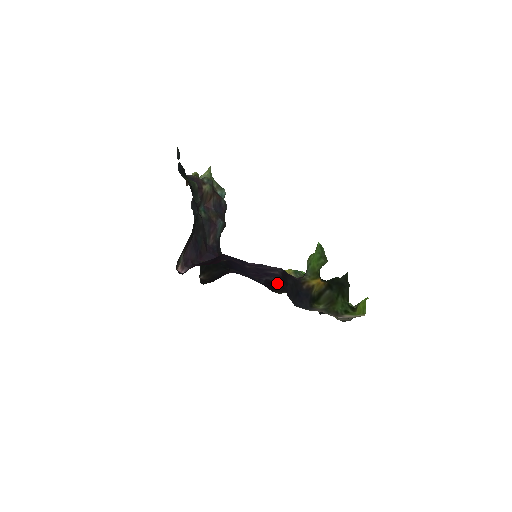
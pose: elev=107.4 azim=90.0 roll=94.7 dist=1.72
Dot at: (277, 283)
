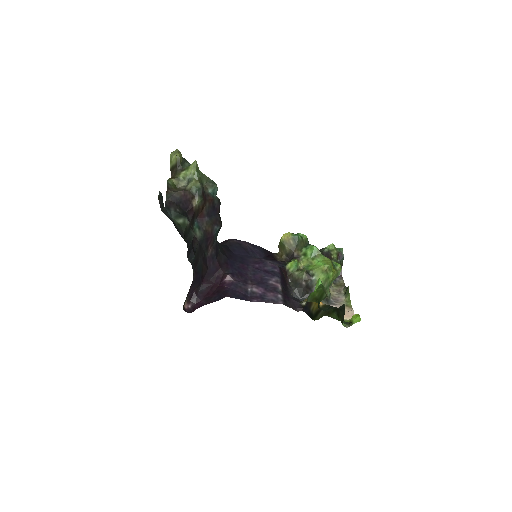
Dot at: (276, 261)
